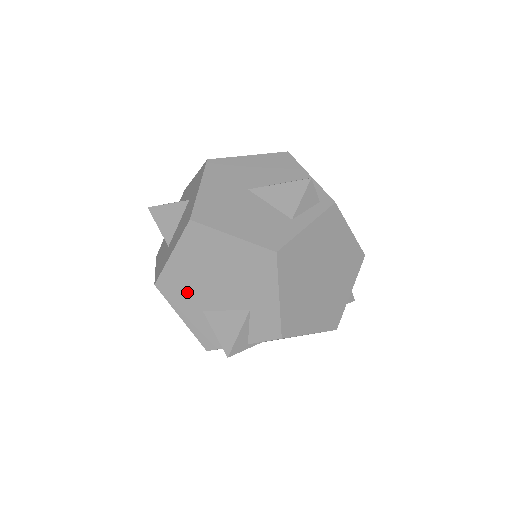
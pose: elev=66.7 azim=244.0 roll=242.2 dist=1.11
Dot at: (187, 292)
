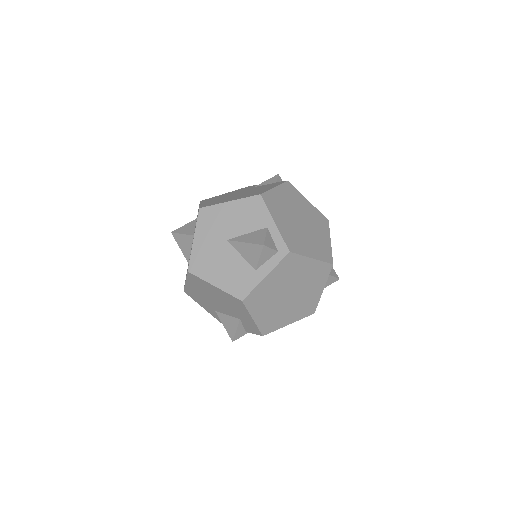
Dot at: (202, 300)
